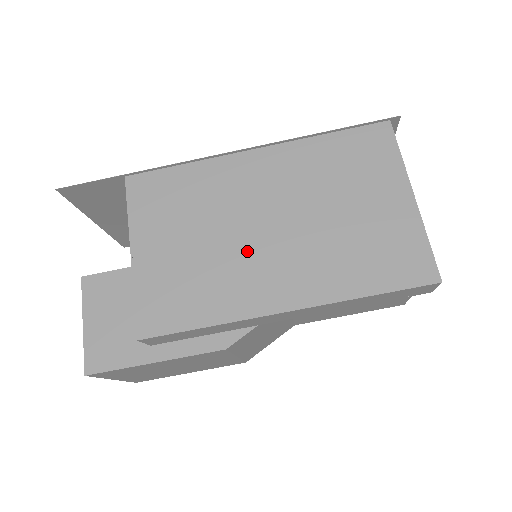
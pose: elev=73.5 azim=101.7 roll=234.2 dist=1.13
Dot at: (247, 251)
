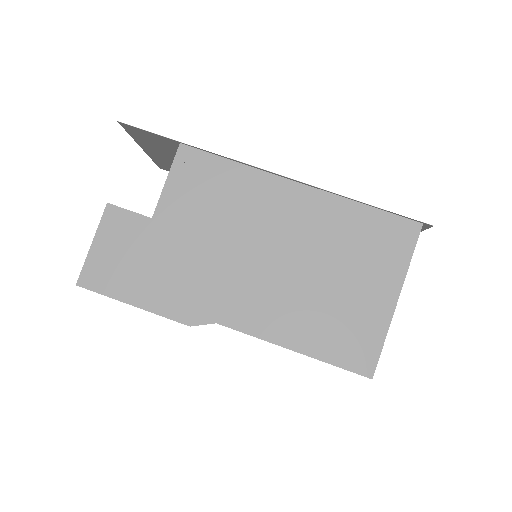
Dot at: (243, 268)
